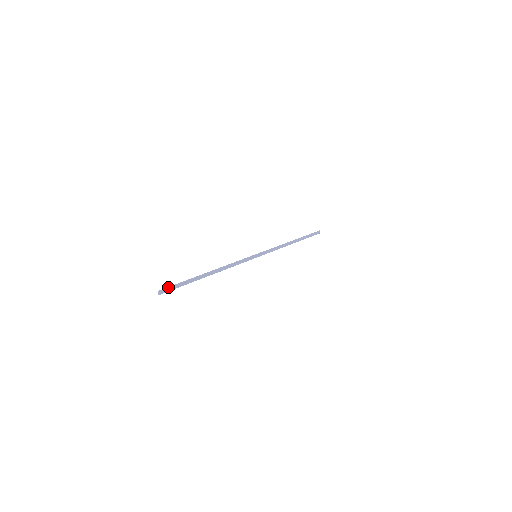
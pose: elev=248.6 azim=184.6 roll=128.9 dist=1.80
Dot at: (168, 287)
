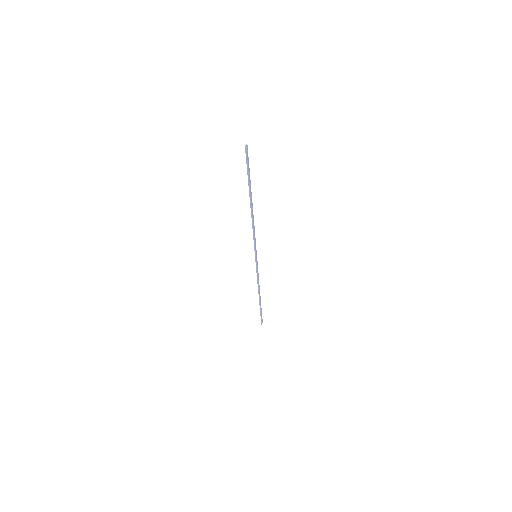
Dot at: occluded
